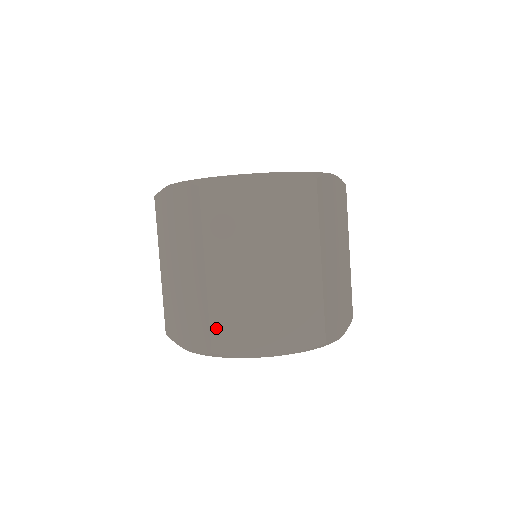
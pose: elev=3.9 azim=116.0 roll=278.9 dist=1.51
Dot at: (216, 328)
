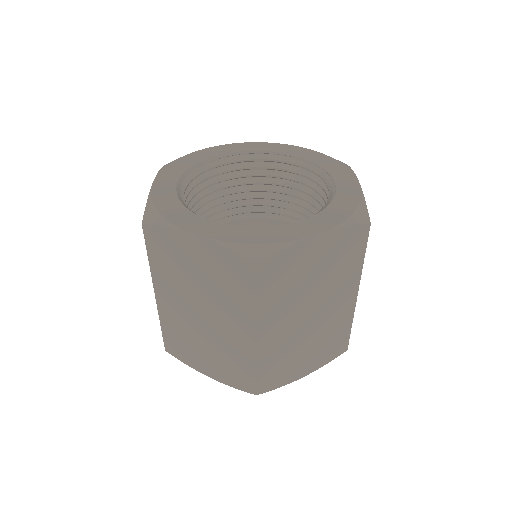
Dot at: (262, 377)
